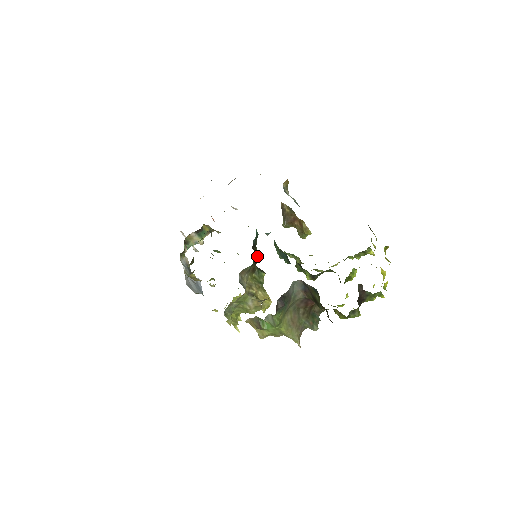
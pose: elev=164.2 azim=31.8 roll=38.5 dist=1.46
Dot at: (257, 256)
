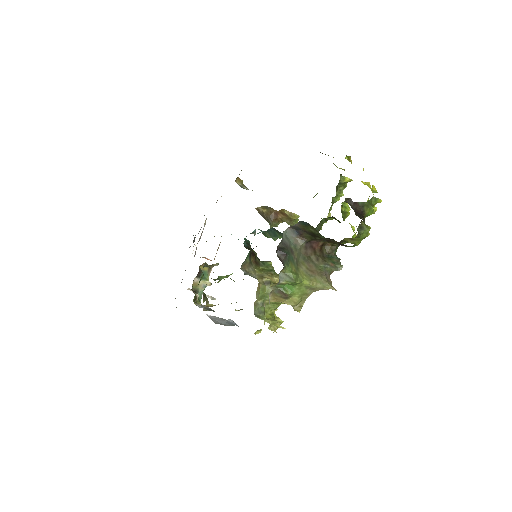
Dot at: (251, 249)
